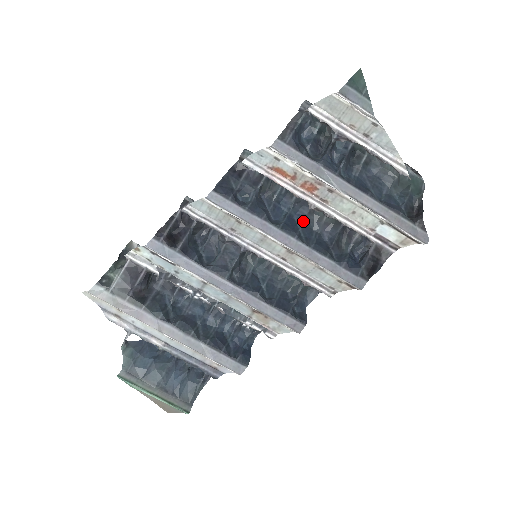
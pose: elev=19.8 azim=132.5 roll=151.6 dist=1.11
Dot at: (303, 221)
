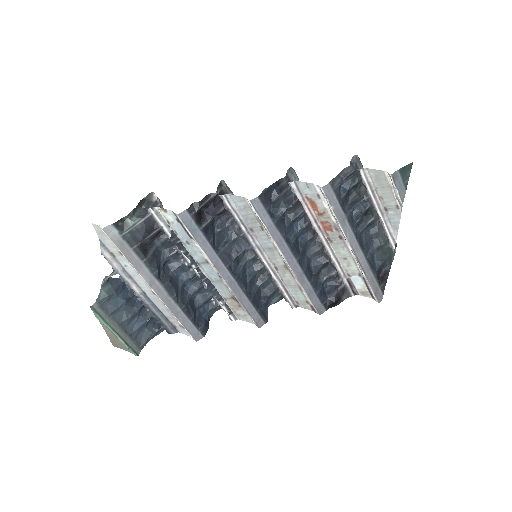
Dot at: (304, 245)
